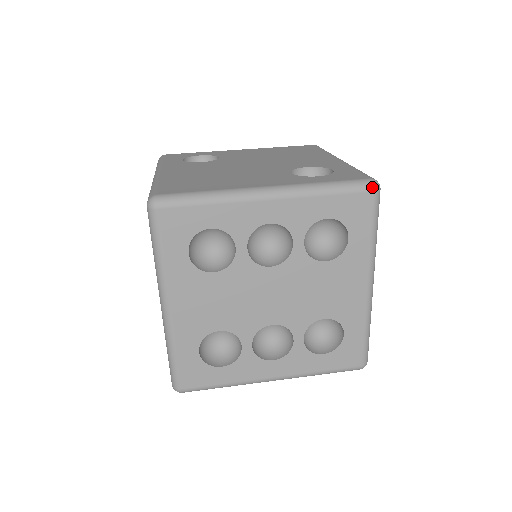
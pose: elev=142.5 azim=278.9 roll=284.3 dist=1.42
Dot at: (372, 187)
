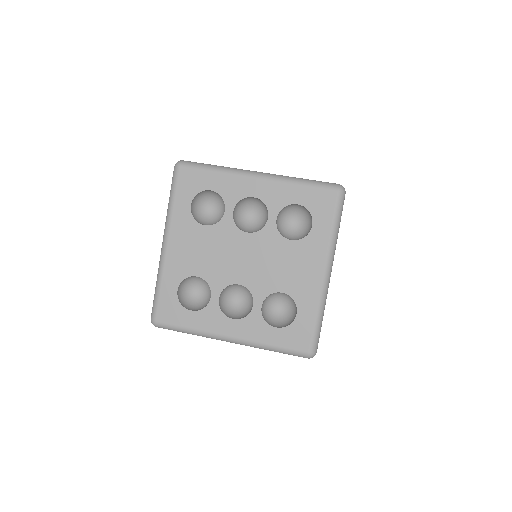
Dot at: (337, 188)
